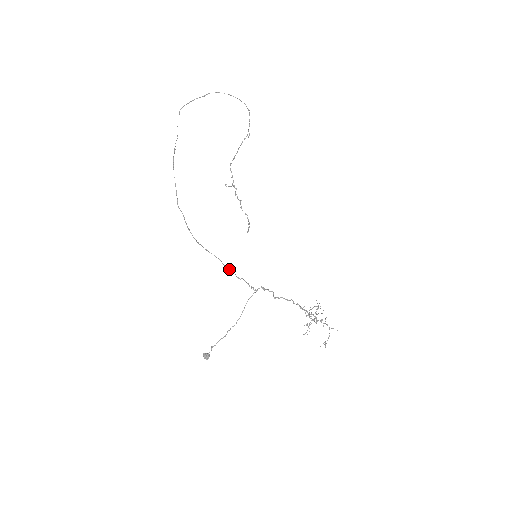
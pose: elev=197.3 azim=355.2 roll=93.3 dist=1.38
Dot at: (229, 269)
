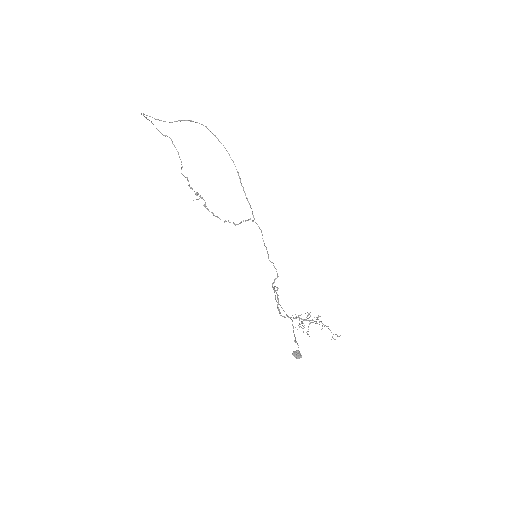
Dot at: occluded
